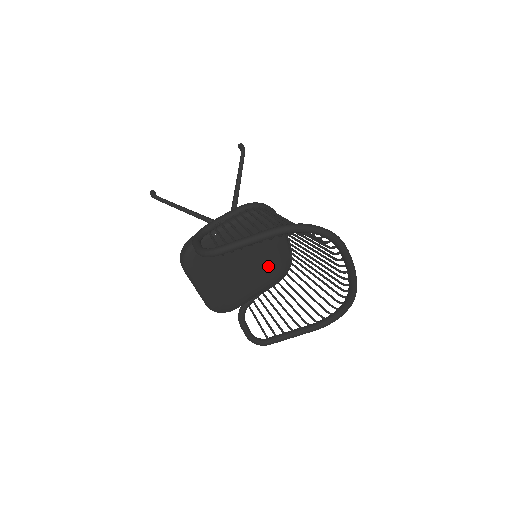
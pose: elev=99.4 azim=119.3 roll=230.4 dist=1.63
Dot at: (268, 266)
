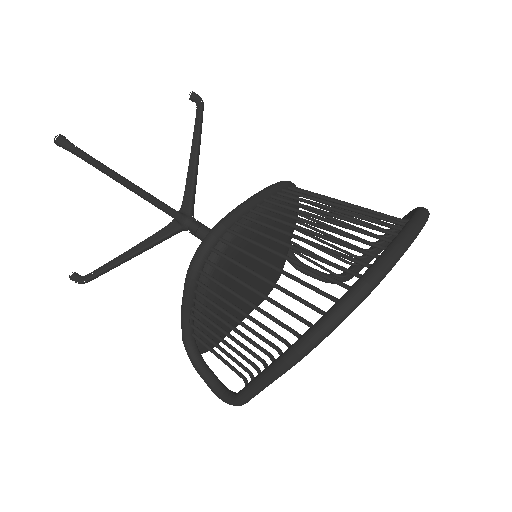
Dot at: (276, 236)
